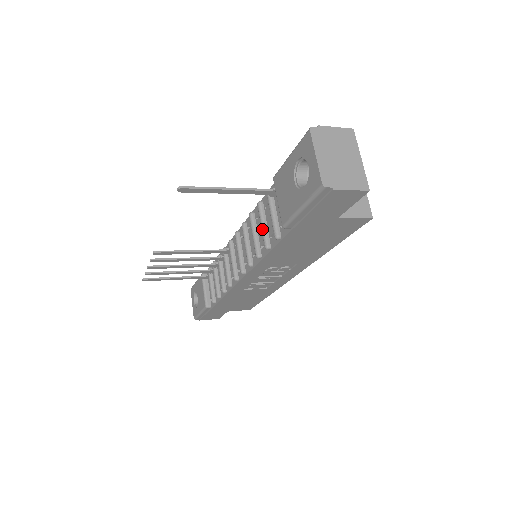
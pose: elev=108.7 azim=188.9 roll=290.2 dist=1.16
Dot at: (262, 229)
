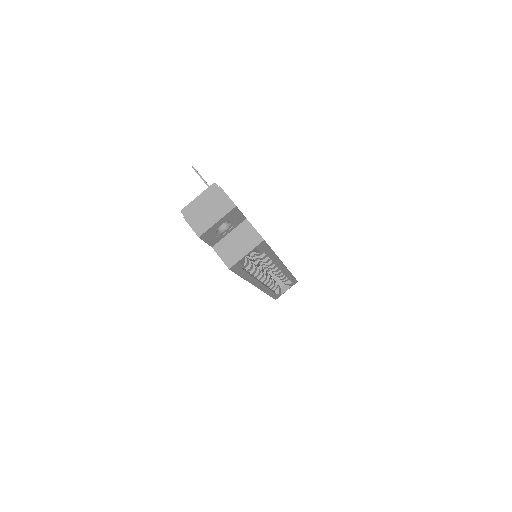
Dot at: occluded
